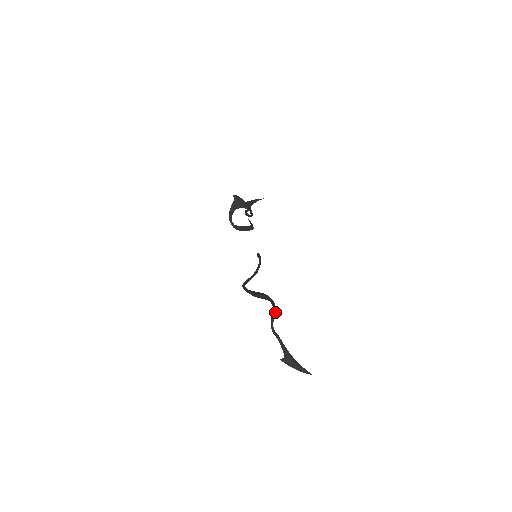
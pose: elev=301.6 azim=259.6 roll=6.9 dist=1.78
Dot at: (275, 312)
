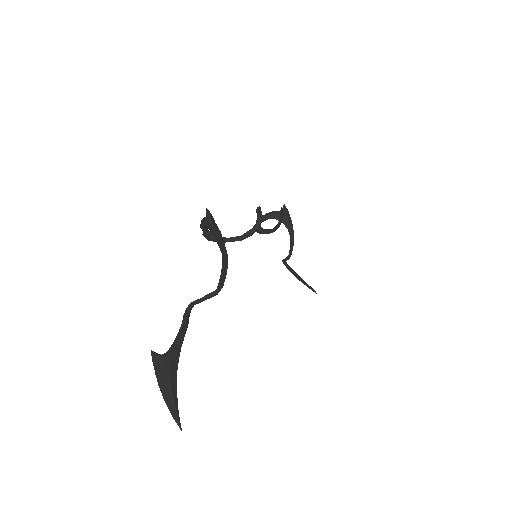
Dot at: (216, 292)
